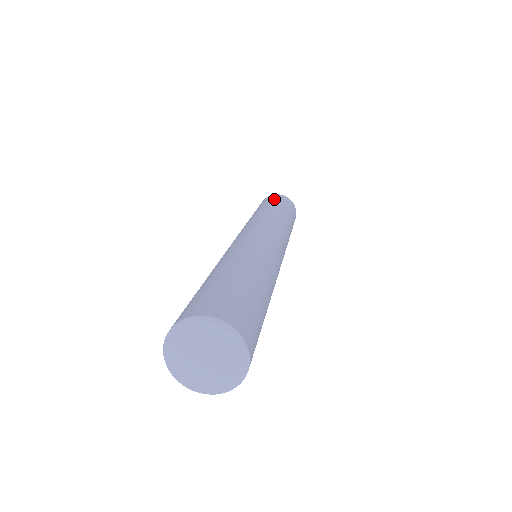
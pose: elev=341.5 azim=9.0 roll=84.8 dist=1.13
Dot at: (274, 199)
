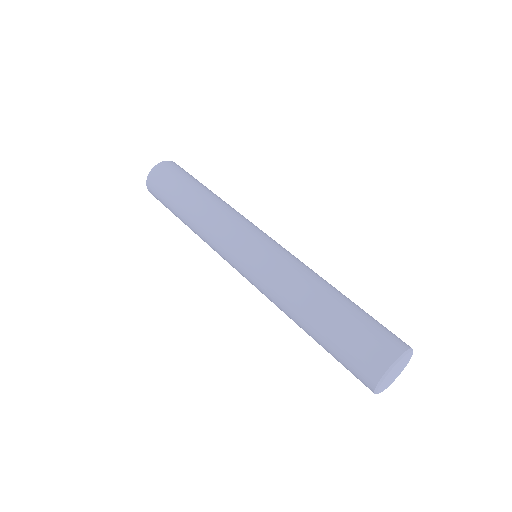
Dot at: (175, 175)
